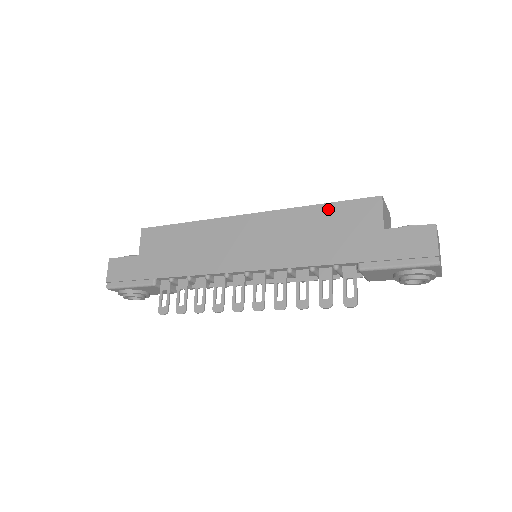
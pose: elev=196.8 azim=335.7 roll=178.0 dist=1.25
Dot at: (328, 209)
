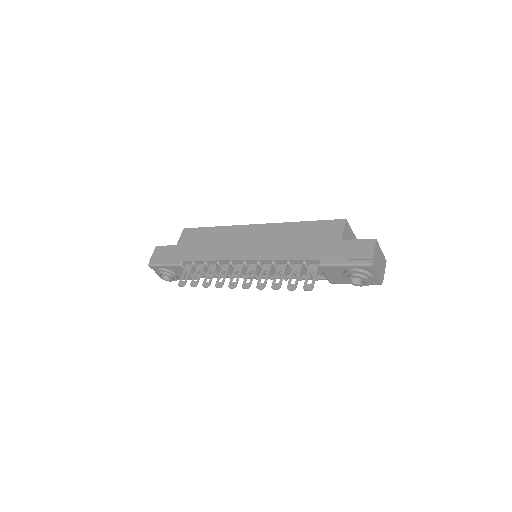
Dot at: (309, 225)
